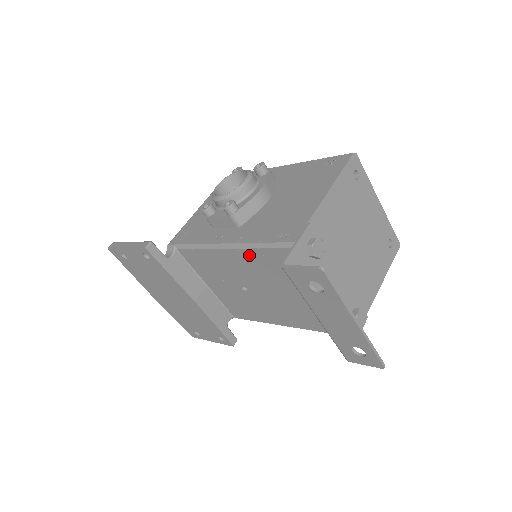
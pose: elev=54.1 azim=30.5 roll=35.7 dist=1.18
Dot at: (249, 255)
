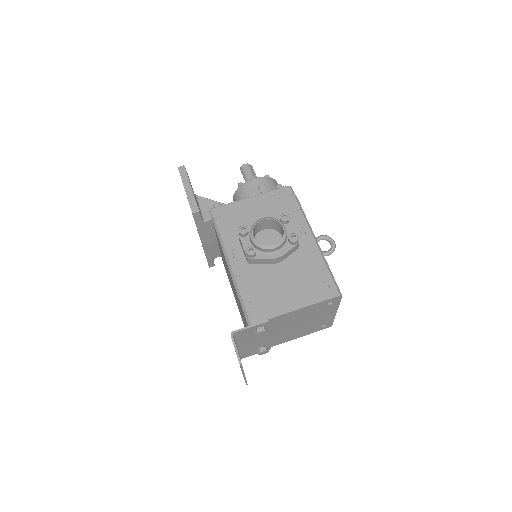
Dot at: occluded
